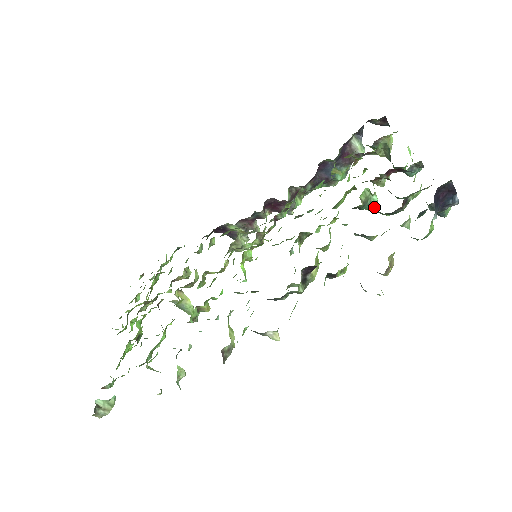
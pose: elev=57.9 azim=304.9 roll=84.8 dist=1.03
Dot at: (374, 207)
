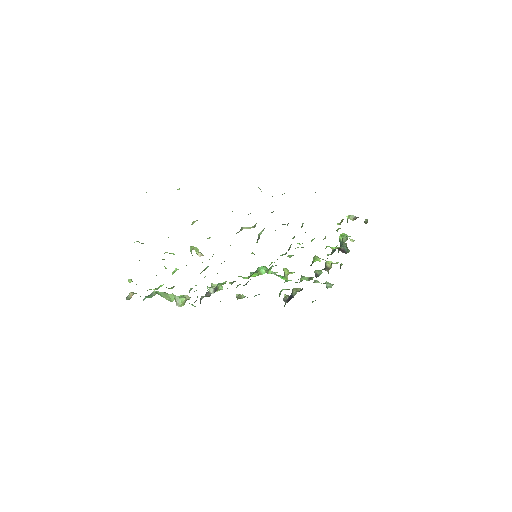
Dot at: occluded
